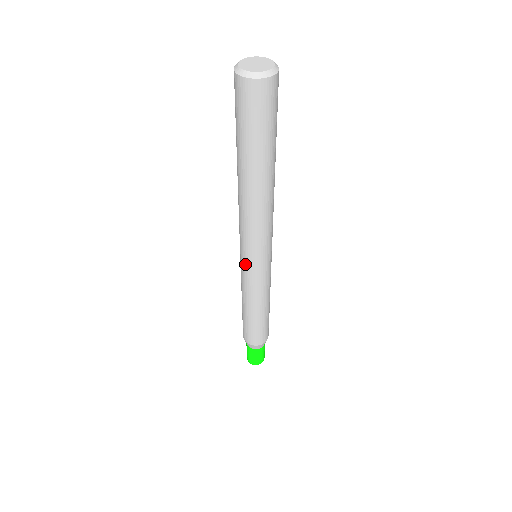
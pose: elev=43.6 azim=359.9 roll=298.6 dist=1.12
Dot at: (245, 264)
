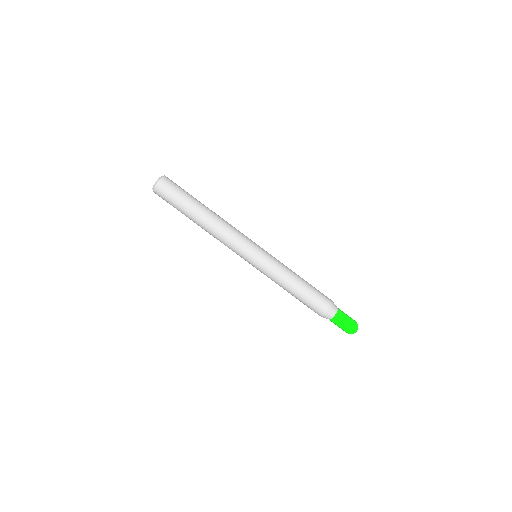
Dot at: (257, 255)
